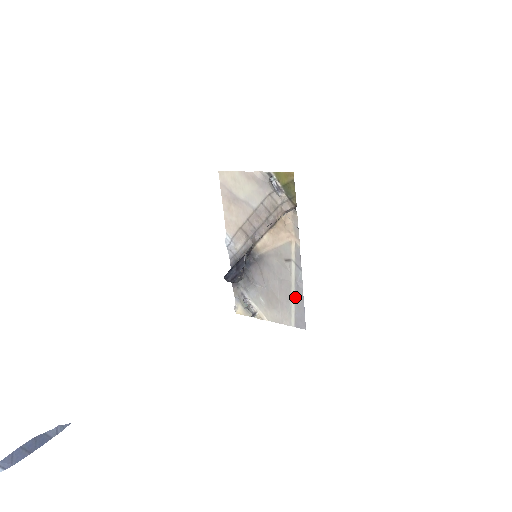
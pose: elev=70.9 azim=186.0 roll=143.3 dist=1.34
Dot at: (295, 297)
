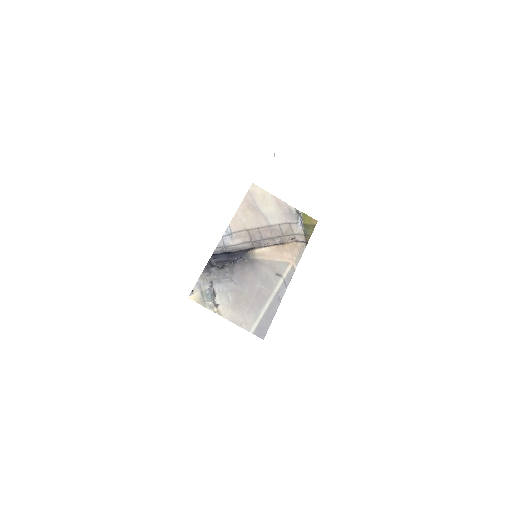
Dot at: (269, 307)
